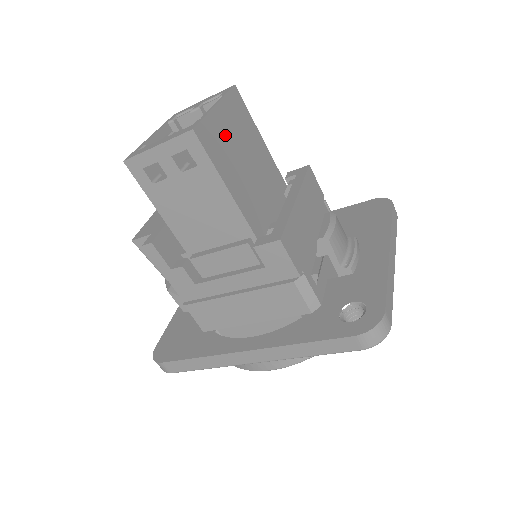
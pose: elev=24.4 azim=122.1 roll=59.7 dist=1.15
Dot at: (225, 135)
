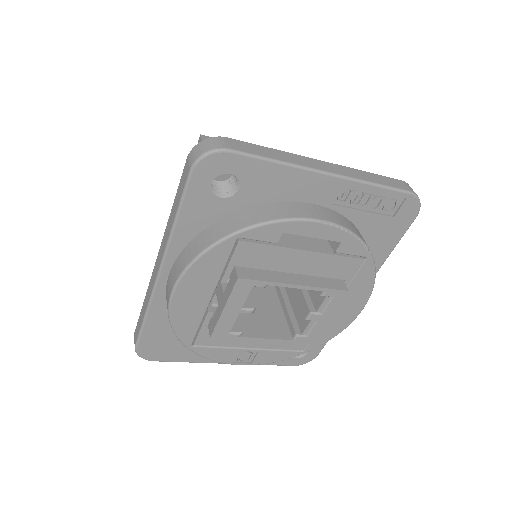
Dot at: occluded
